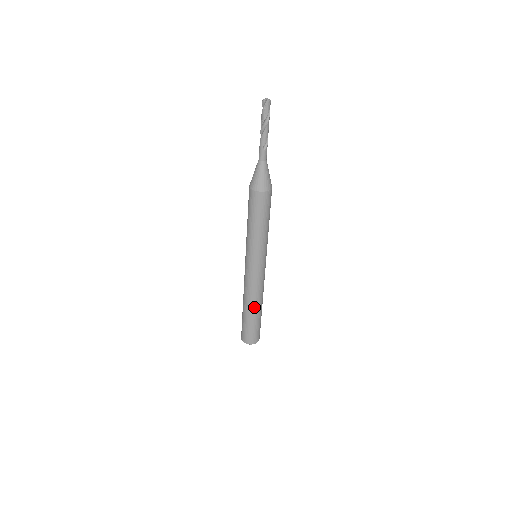
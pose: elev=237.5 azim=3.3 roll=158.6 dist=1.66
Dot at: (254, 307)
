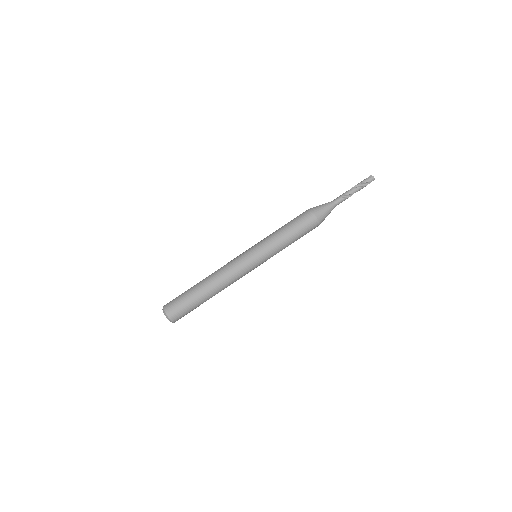
Dot at: (209, 284)
